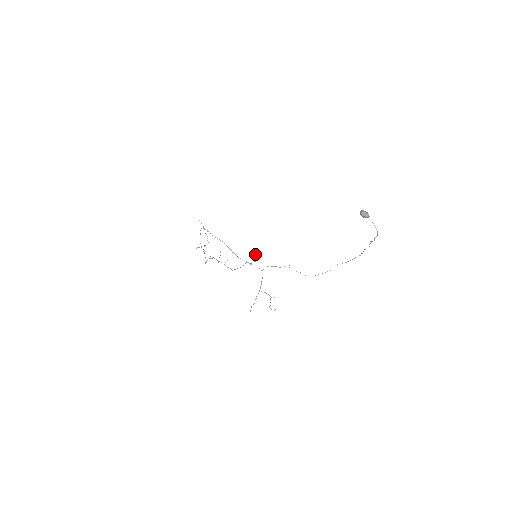
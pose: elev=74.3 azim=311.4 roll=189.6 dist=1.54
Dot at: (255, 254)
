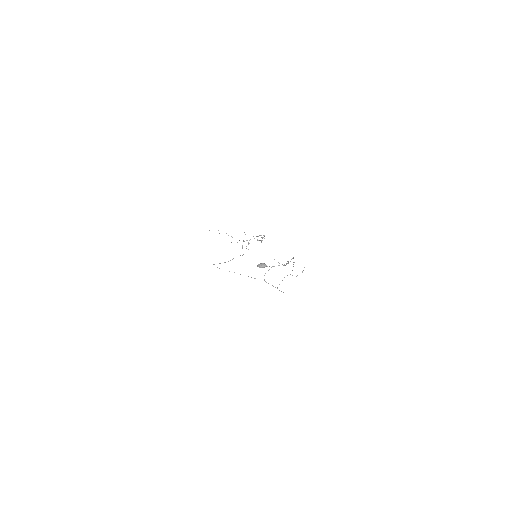
Dot at: occluded
